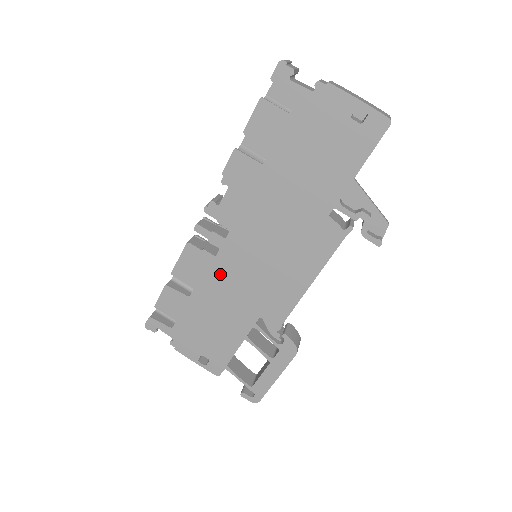
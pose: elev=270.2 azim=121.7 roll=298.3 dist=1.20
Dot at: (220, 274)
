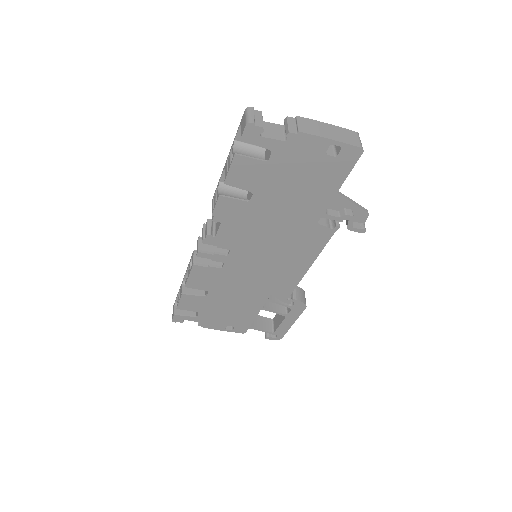
Dot at: (229, 278)
